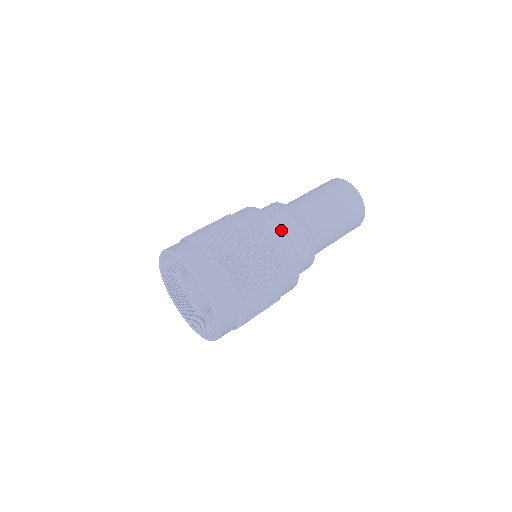
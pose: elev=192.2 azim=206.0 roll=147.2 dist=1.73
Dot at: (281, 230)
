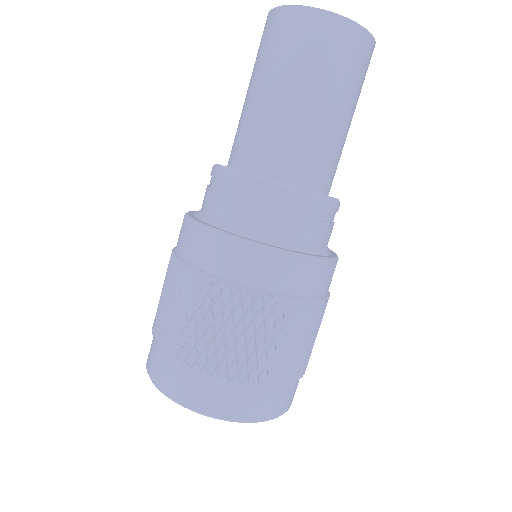
Dot at: (250, 248)
